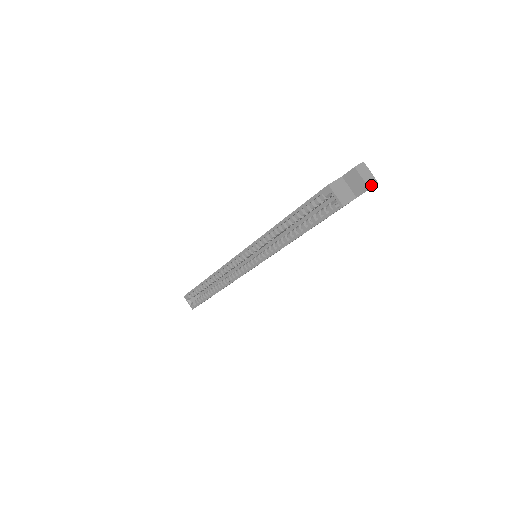
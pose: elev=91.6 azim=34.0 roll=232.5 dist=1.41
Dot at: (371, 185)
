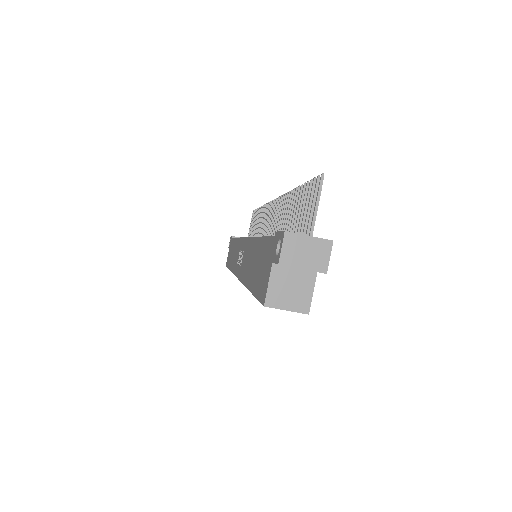
Dot at: (324, 263)
